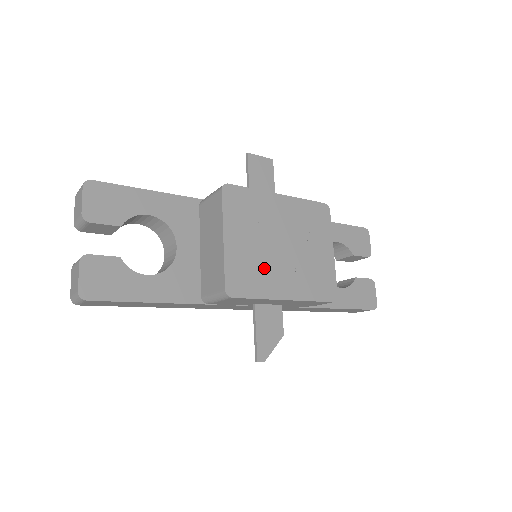
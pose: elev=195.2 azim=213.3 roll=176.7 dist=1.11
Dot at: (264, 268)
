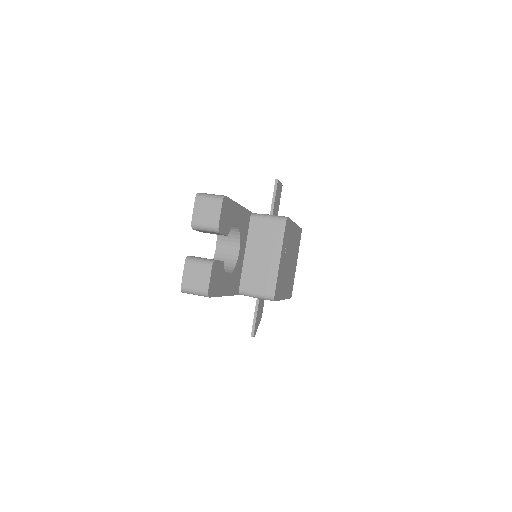
Dot at: (283, 278)
